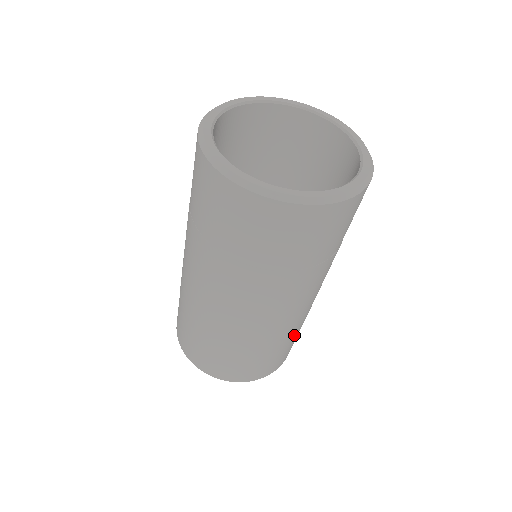
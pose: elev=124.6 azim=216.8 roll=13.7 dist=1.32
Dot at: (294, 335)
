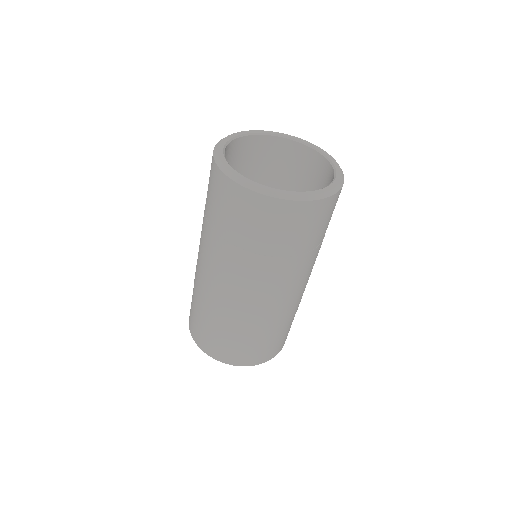
Dot at: occluded
